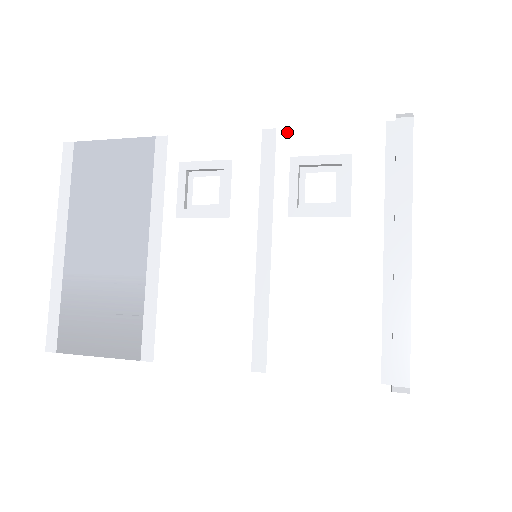
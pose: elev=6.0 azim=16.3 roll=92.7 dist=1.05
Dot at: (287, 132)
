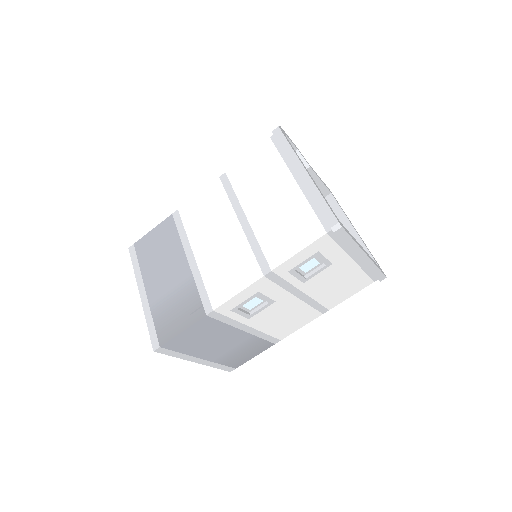
Dot at: (278, 268)
